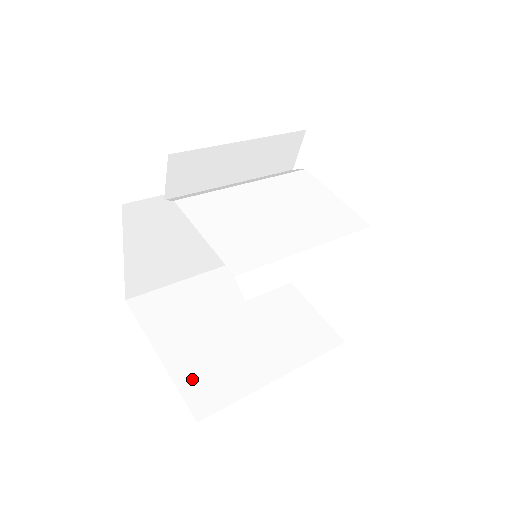
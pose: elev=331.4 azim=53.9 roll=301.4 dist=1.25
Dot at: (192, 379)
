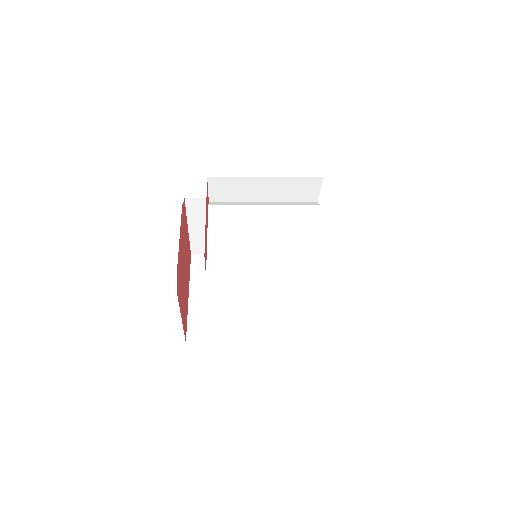
Dot at: (199, 318)
